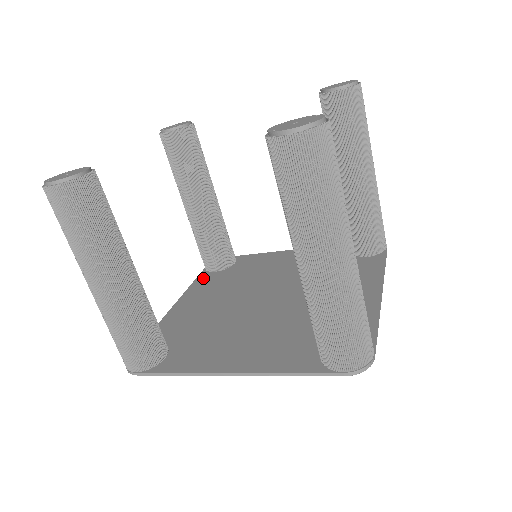
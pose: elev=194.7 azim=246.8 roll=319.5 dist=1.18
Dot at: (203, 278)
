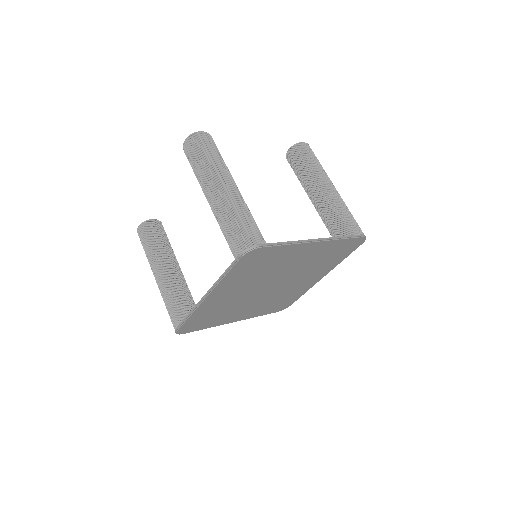
Dot at: occluded
